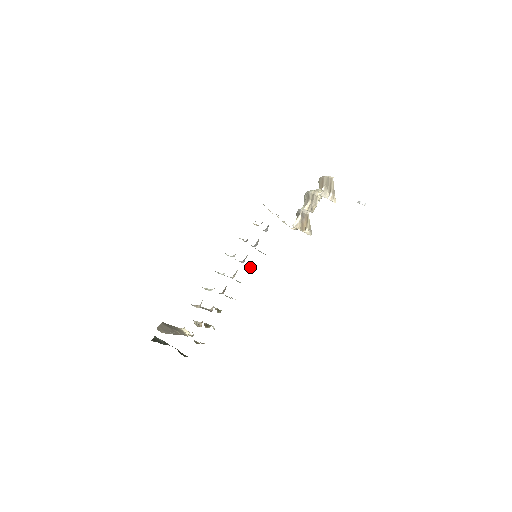
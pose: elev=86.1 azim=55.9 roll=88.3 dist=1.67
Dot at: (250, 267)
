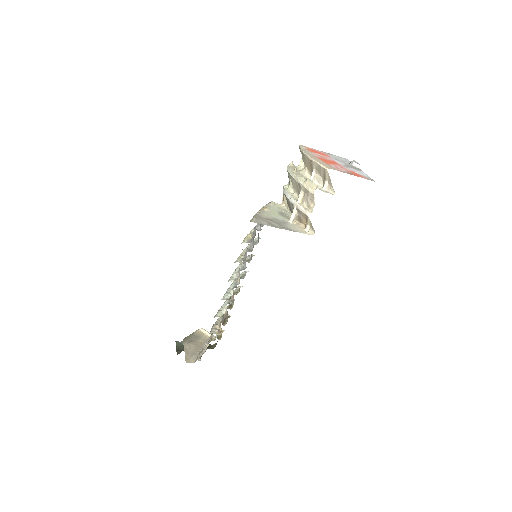
Dot at: (249, 259)
